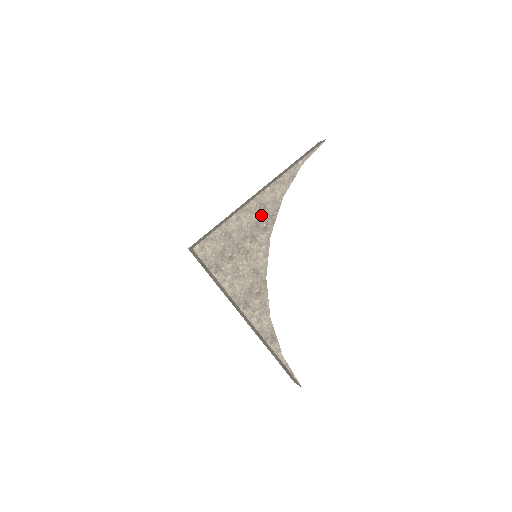
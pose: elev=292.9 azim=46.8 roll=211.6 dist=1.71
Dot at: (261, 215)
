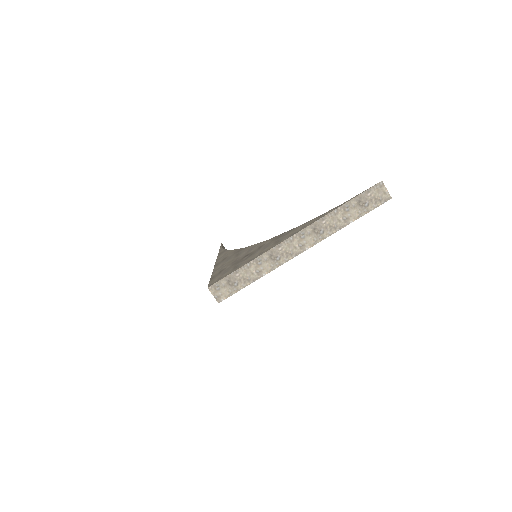
Dot at: occluded
